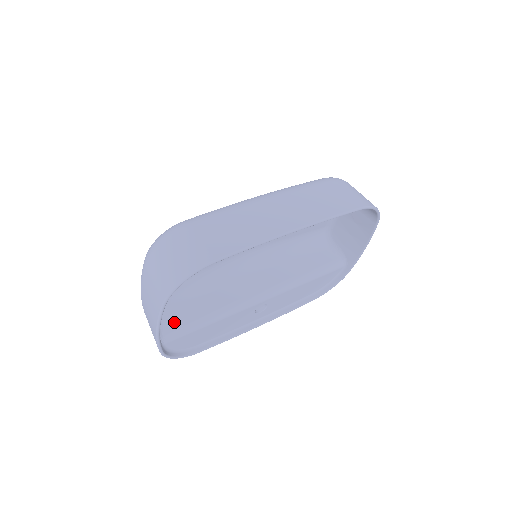
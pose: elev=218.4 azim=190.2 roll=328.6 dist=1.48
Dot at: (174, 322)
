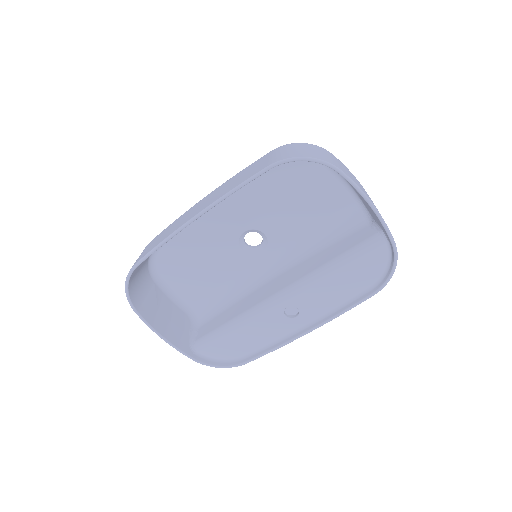
Dot at: (205, 332)
